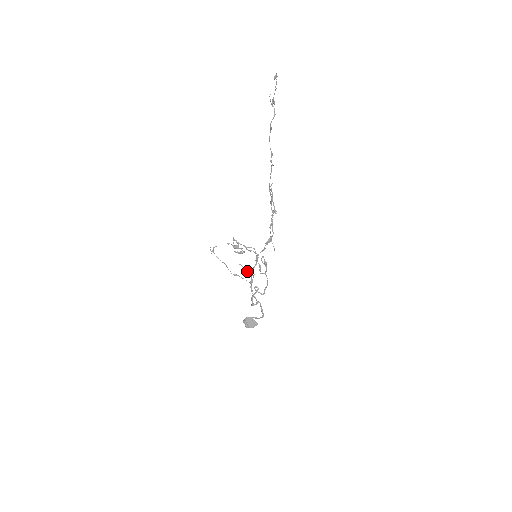
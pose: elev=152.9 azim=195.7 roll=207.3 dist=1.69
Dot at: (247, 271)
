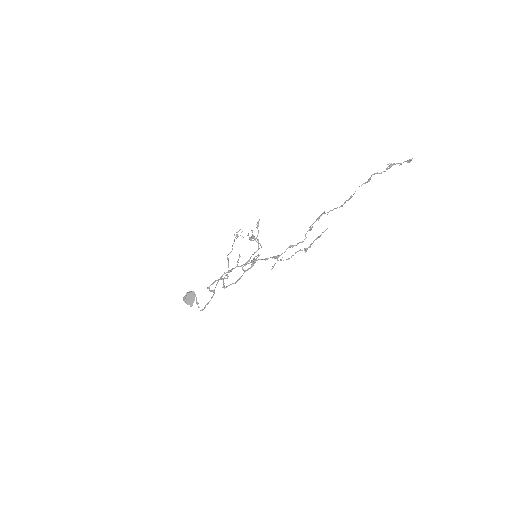
Dot at: (238, 262)
